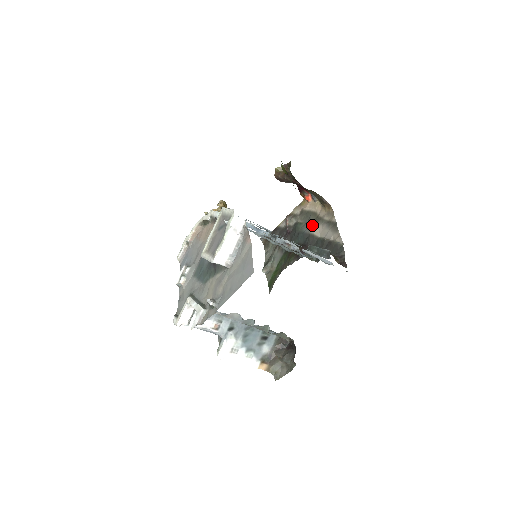
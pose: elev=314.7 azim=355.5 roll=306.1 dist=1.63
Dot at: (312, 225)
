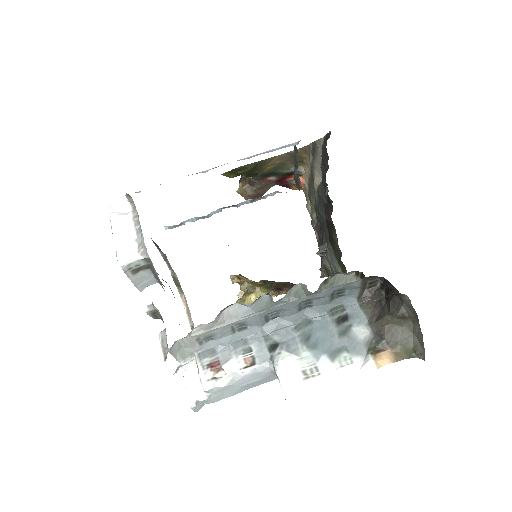
Dot at: occluded
